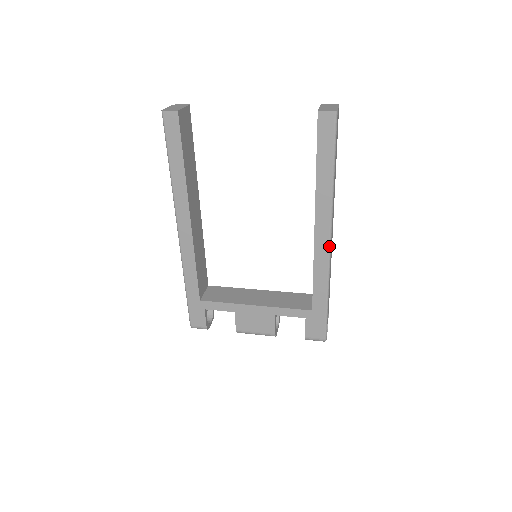
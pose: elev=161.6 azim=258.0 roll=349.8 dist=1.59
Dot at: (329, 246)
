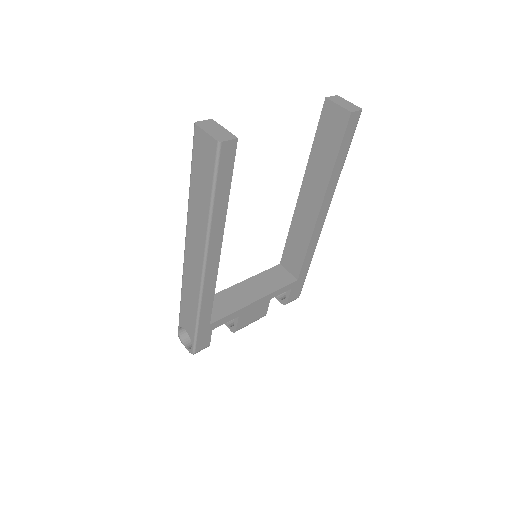
Dot at: occluded
